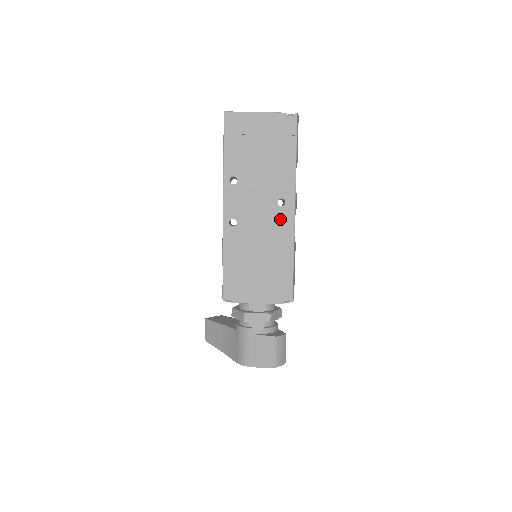
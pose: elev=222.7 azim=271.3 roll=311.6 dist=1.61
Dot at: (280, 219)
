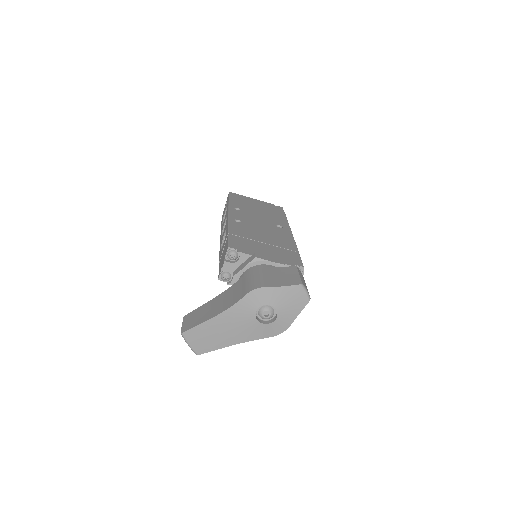
Dot at: (280, 231)
